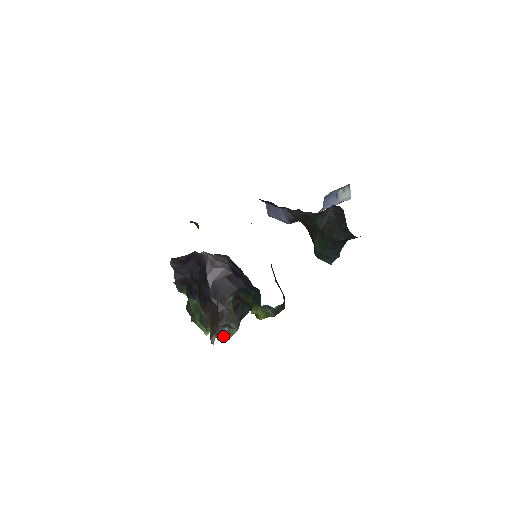
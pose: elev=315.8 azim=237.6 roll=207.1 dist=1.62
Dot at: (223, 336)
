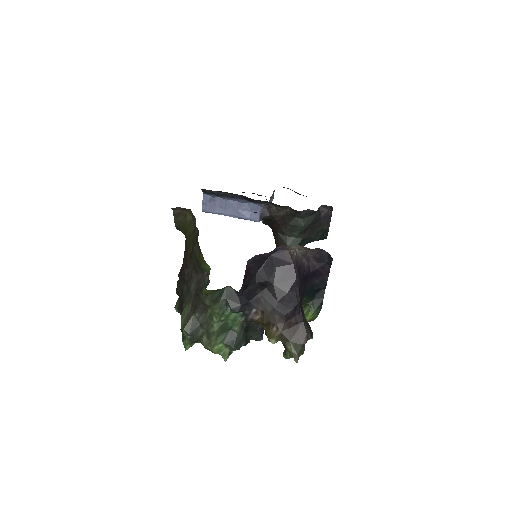
Dot at: (302, 350)
